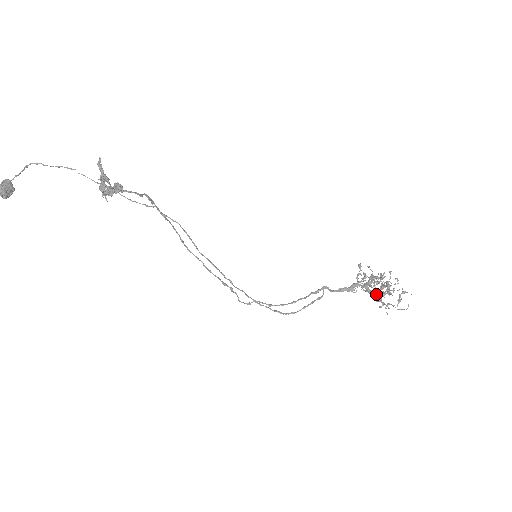
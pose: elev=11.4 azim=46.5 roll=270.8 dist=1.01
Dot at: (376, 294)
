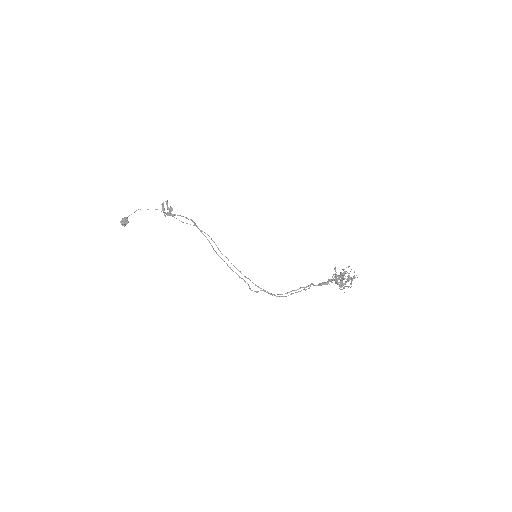
Dot at: occluded
